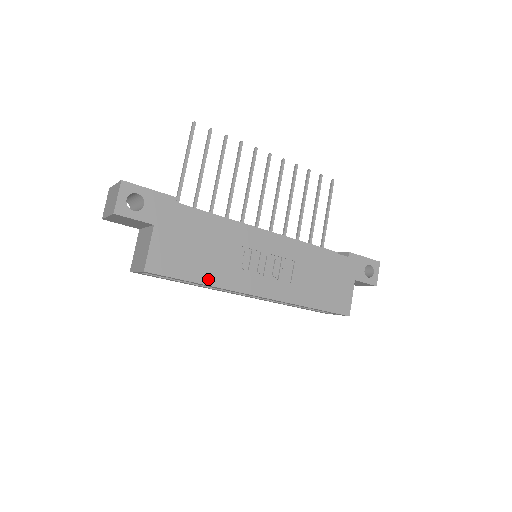
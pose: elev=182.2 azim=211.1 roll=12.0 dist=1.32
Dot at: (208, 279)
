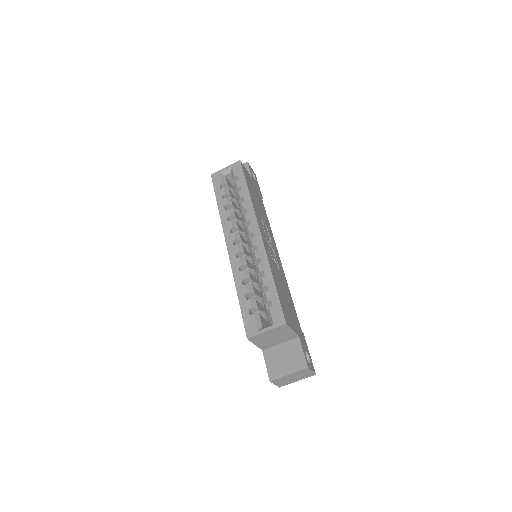
Dot at: (251, 197)
